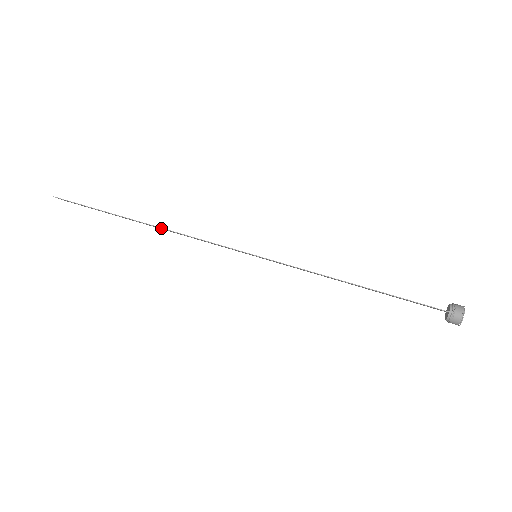
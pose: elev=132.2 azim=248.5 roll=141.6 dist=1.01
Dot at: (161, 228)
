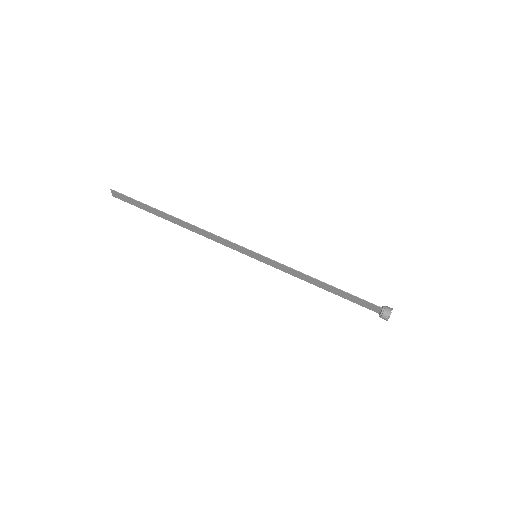
Dot at: (191, 224)
